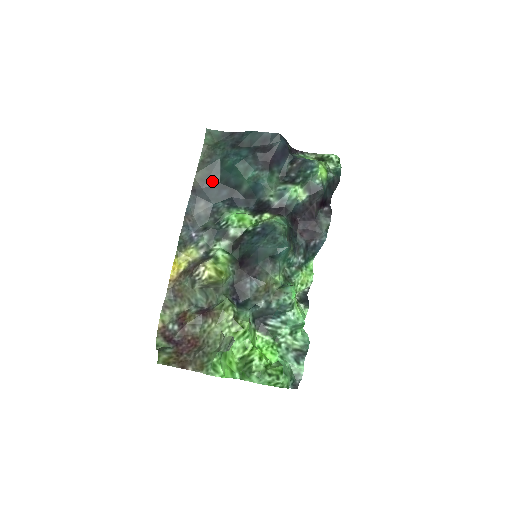
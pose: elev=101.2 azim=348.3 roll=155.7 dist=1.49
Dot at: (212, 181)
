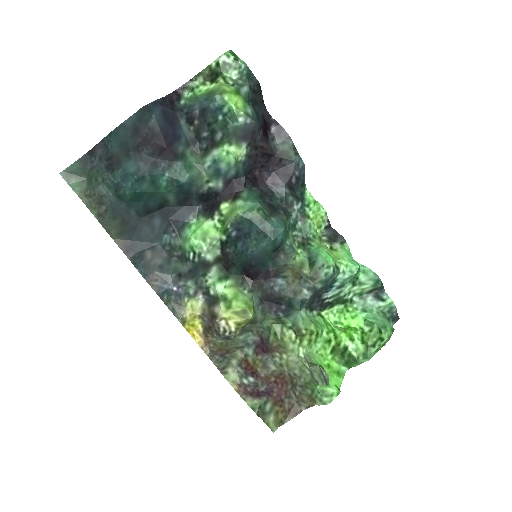
Dot at: (132, 224)
